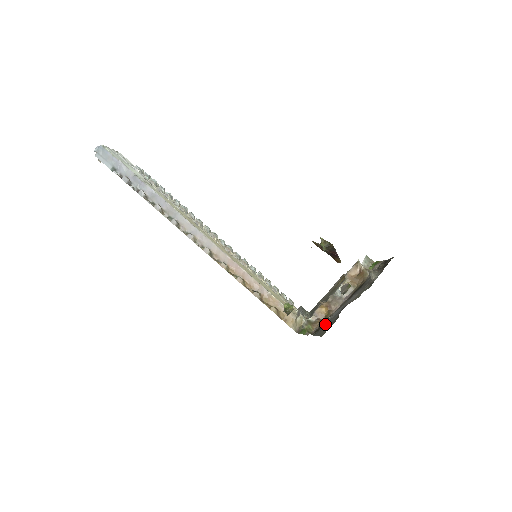
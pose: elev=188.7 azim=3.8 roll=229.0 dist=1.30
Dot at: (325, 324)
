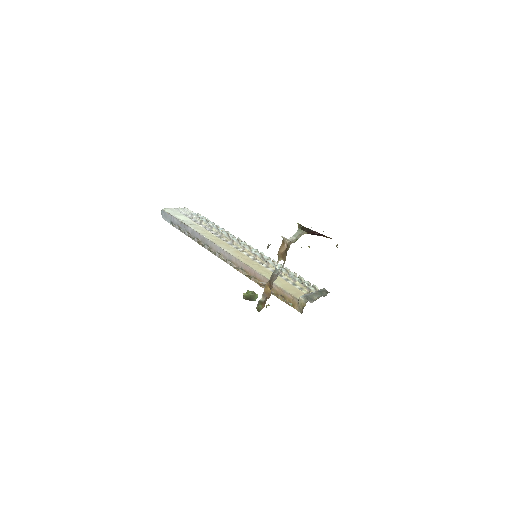
Dot at: occluded
